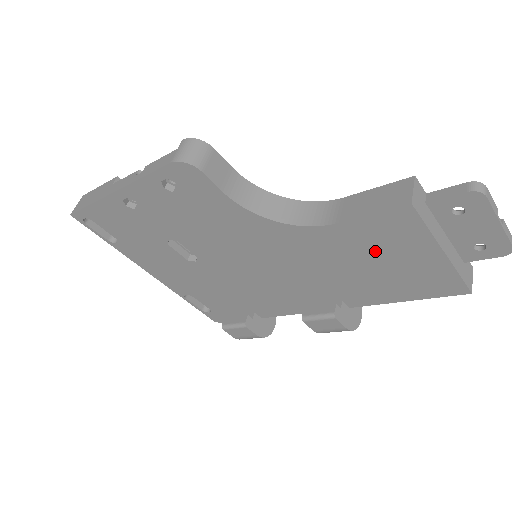
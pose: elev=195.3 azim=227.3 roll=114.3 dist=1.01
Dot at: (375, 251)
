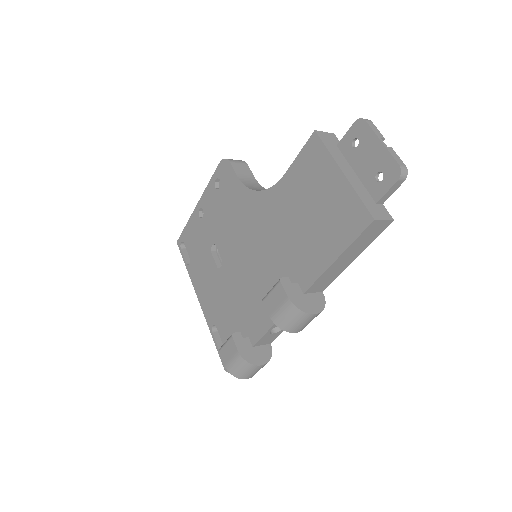
Dot at: (307, 194)
